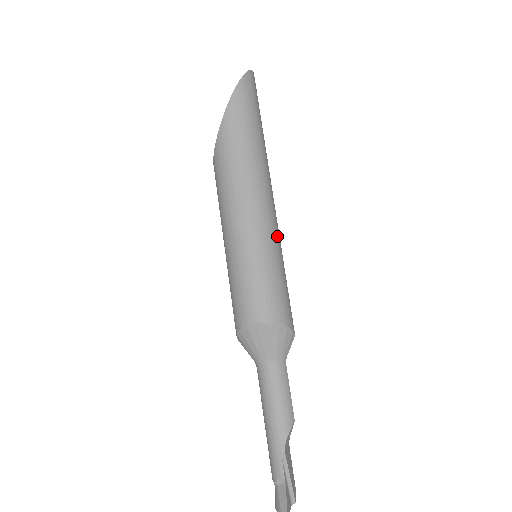
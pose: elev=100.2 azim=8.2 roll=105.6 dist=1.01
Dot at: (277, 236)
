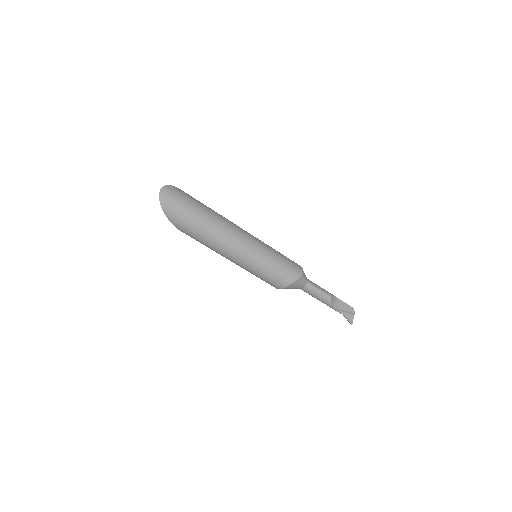
Dot at: (255, 253)
